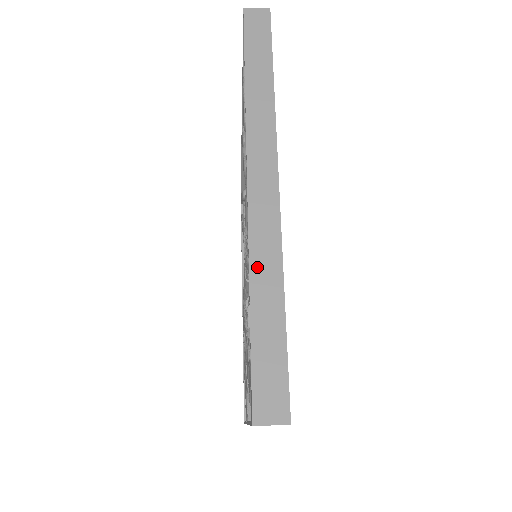
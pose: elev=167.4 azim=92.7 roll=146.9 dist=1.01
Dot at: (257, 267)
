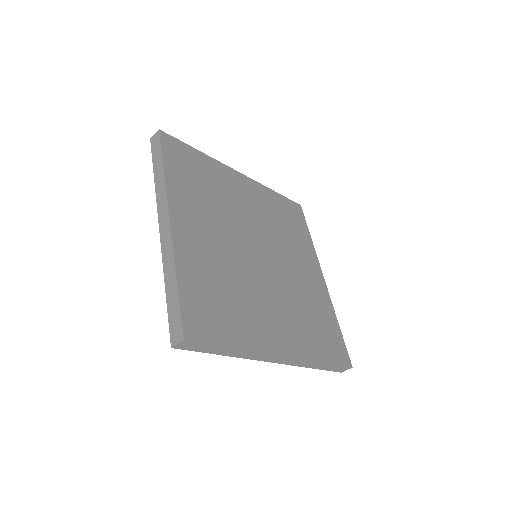
Dot at: occluded
